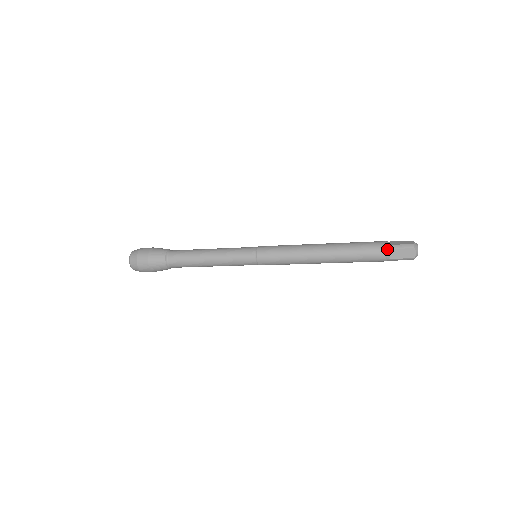
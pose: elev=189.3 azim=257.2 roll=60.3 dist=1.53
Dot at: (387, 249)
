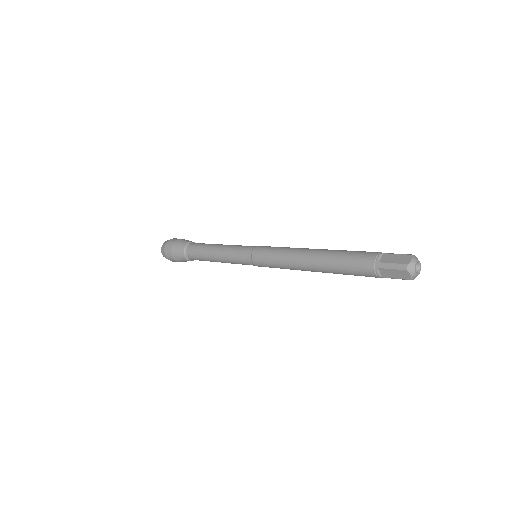
Dot at: (375, 268)
